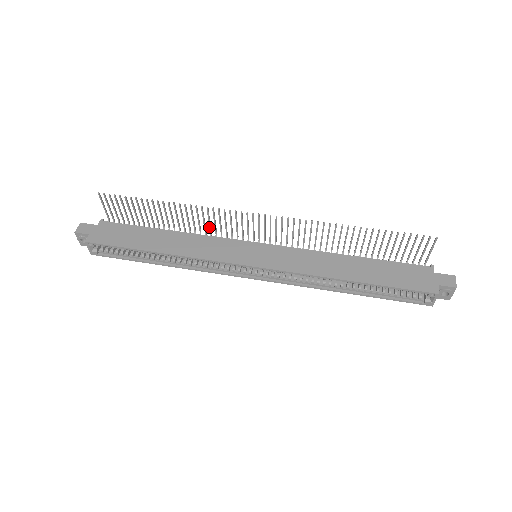
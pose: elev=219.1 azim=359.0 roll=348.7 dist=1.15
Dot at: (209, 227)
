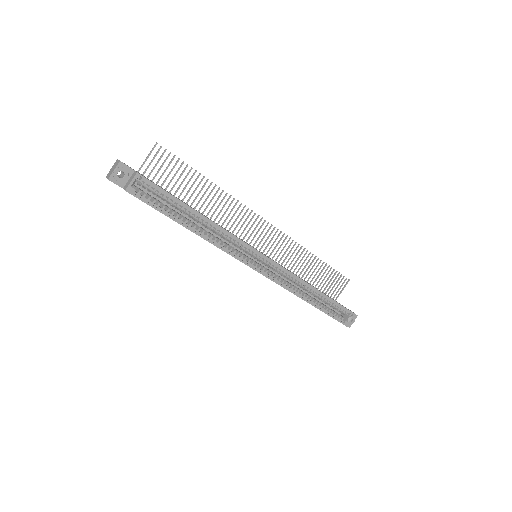
Dot at: (224, 221)
